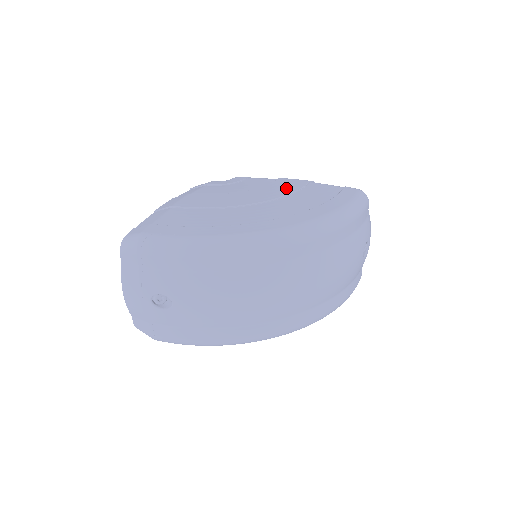
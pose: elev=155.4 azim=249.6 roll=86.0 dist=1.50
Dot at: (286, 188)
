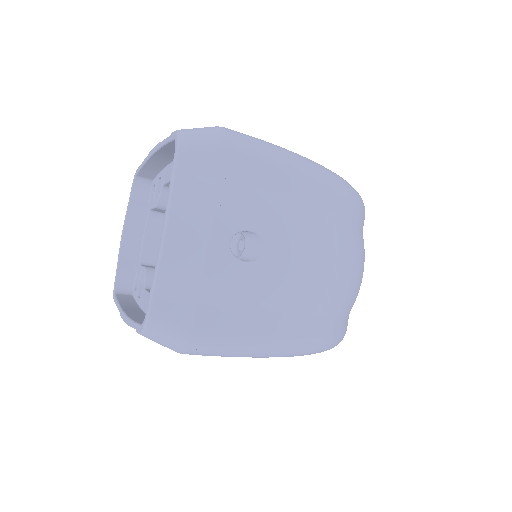
Dot at: occluded
